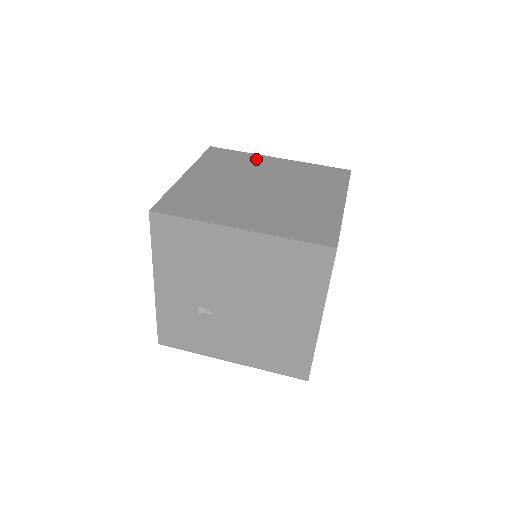
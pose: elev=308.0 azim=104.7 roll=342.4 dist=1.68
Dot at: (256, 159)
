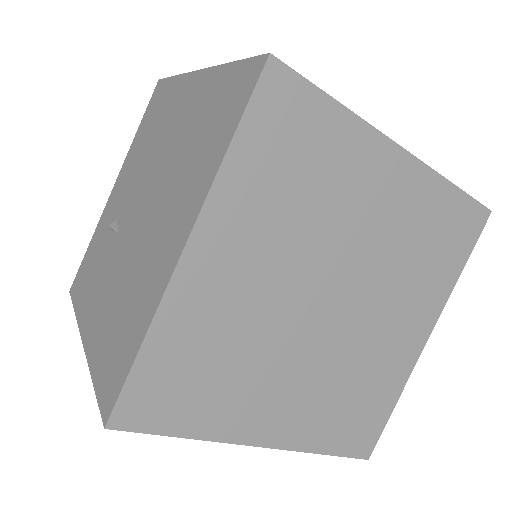
Dot at: occluded
